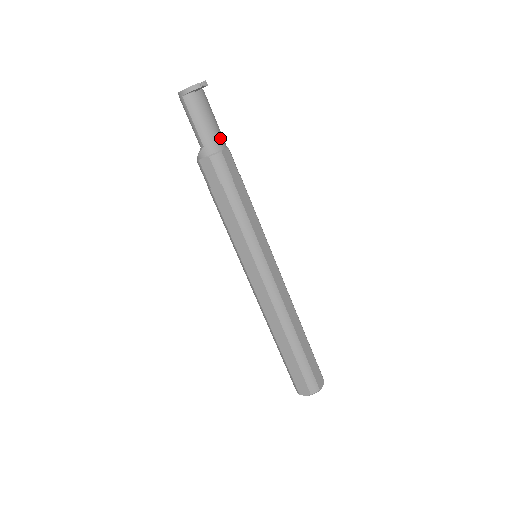
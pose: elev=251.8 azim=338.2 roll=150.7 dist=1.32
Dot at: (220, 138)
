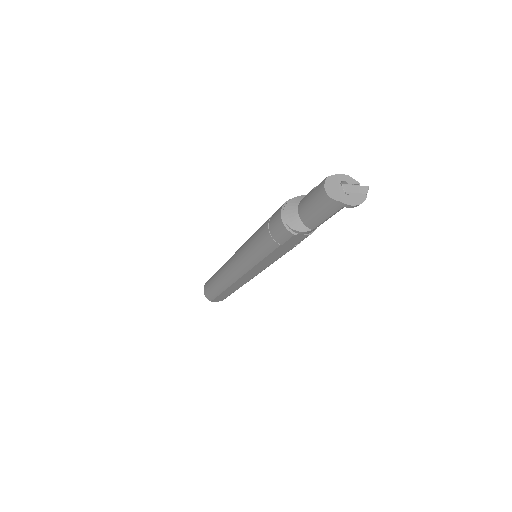
Dot at: occluded
